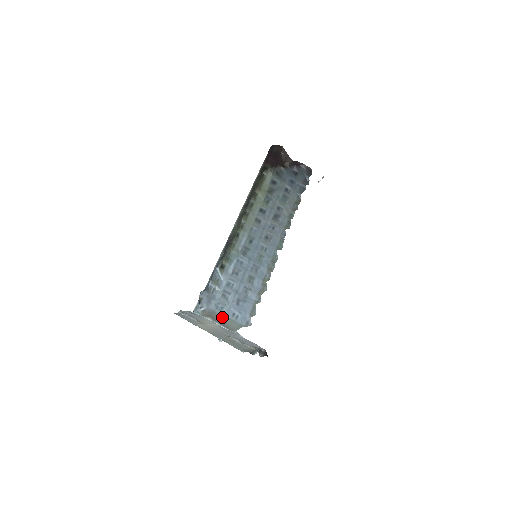
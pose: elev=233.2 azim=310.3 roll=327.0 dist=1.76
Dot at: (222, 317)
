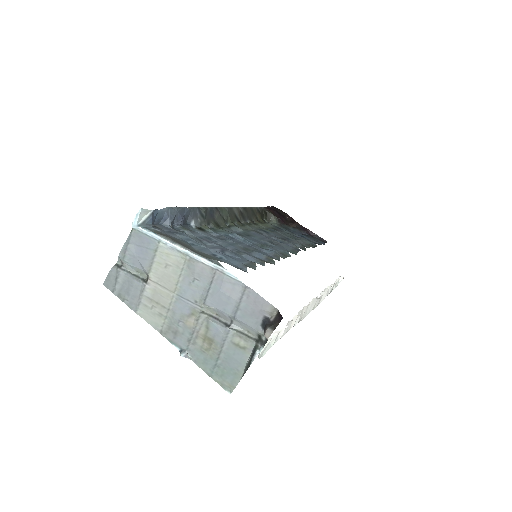
Dot at: (191, 247)
